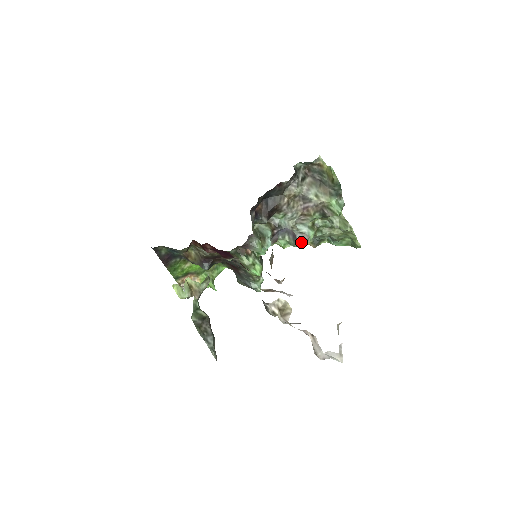
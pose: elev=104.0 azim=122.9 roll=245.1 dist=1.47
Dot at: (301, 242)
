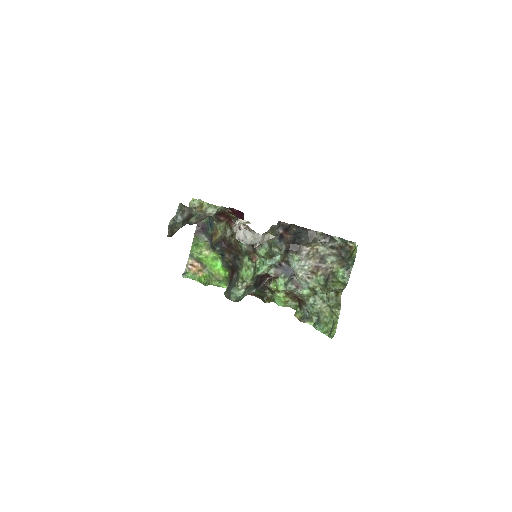
Dot at: (294, 285)
